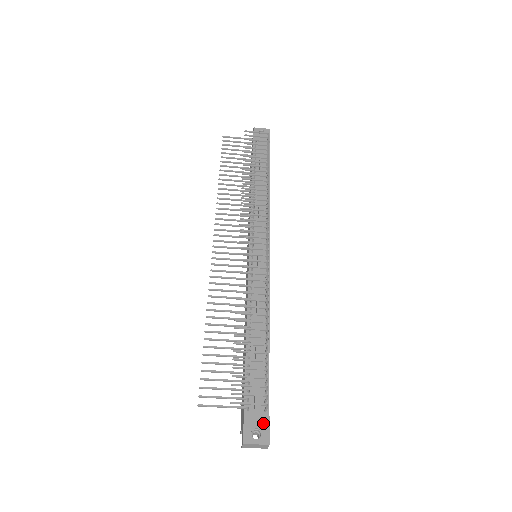
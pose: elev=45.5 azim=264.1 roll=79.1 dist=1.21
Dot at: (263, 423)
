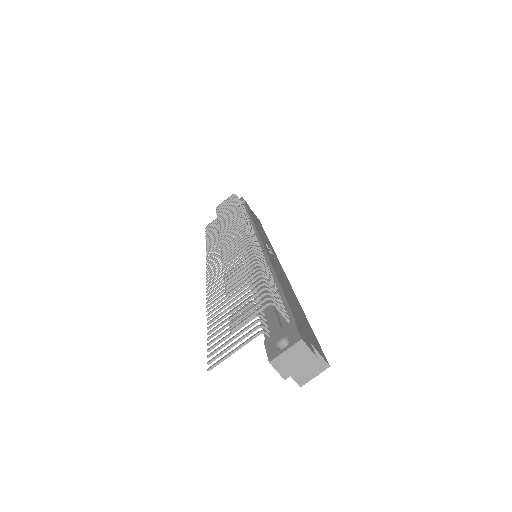
Dot at: (287, 330)
